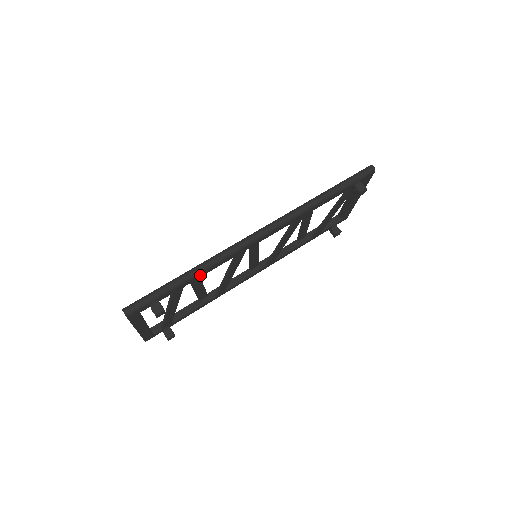
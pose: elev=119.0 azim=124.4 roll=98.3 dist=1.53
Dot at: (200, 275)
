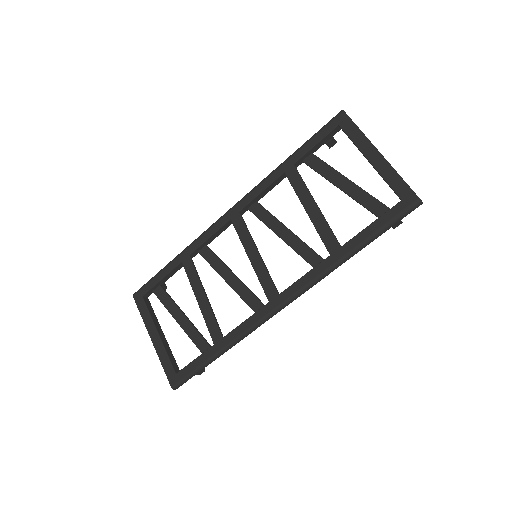
Dot at: occluded
